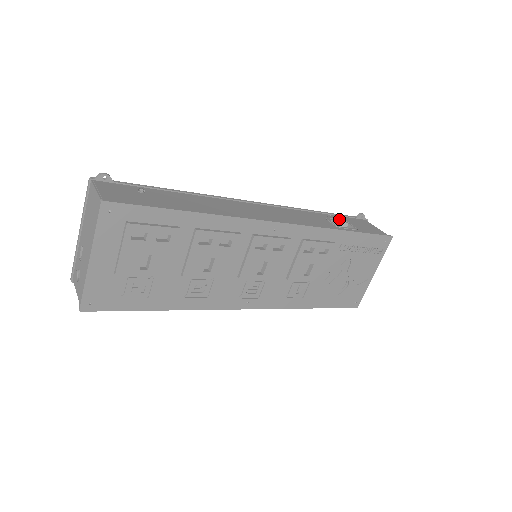
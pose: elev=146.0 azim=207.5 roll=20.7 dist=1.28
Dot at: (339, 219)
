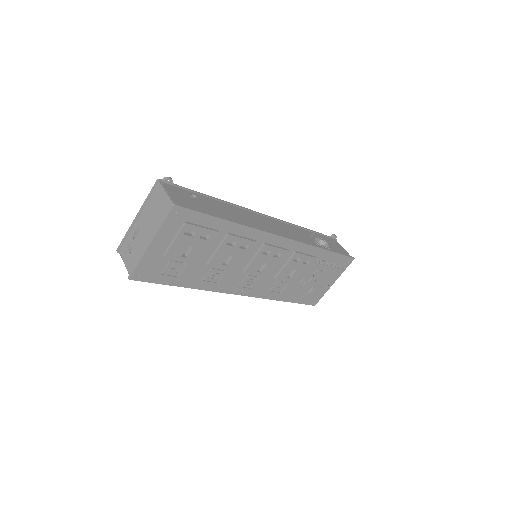
Dot at: (319, 237)
